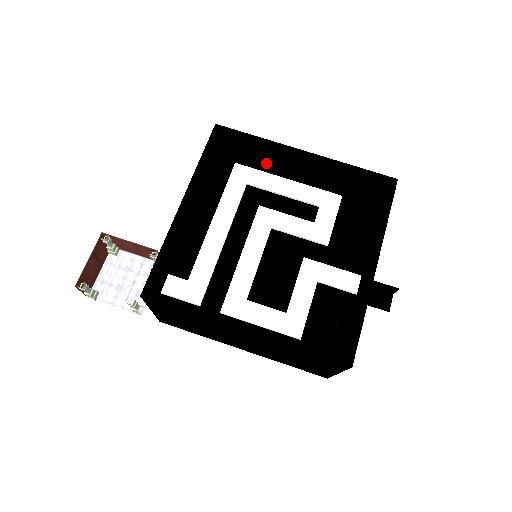
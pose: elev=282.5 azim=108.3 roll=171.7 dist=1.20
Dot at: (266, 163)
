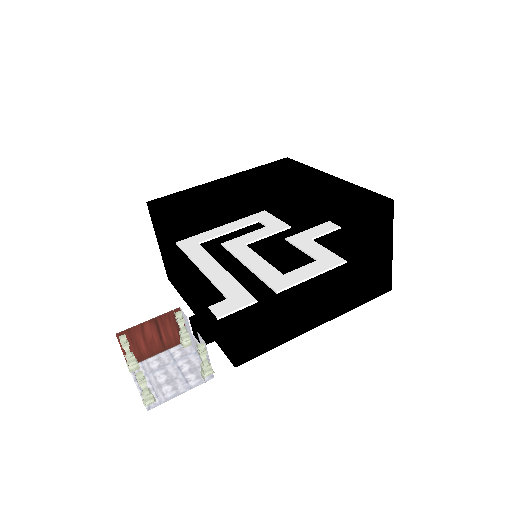
Dot at: (199, 220)
